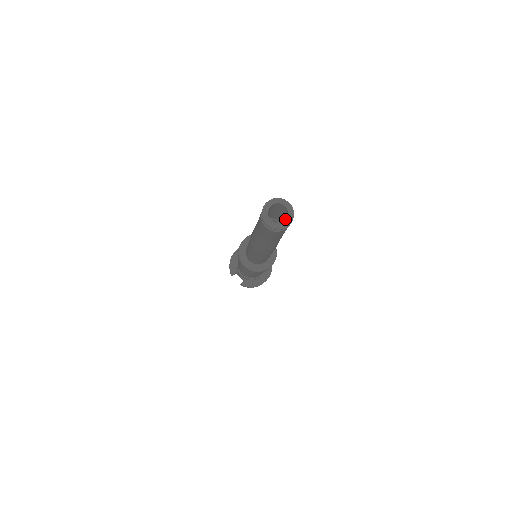
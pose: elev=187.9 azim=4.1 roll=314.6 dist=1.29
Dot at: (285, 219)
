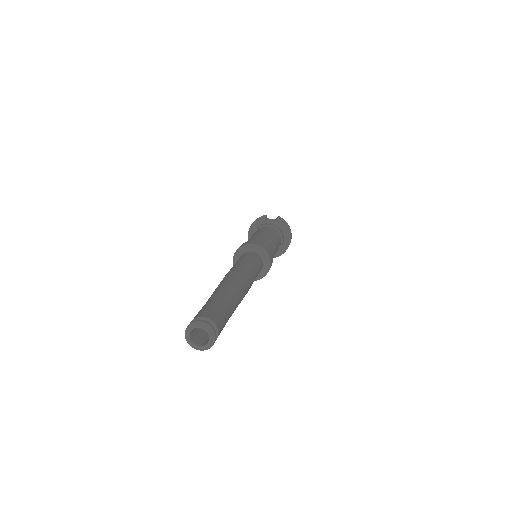
Dot at: occluded
